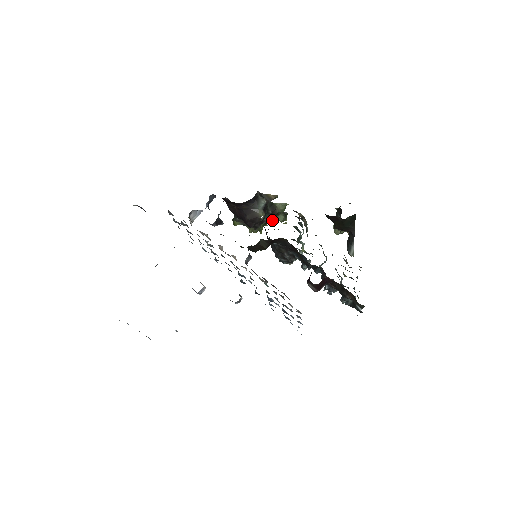
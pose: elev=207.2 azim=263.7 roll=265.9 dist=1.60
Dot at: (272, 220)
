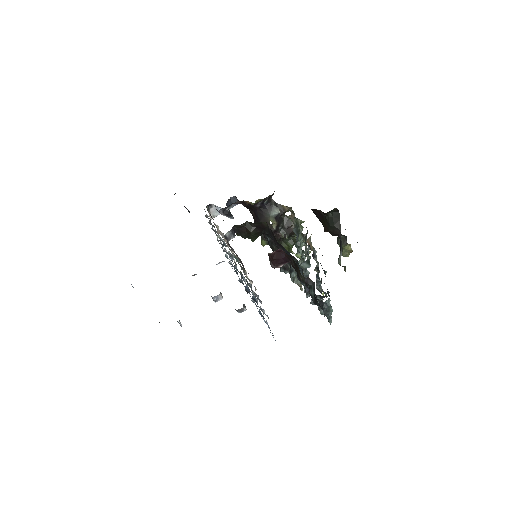
Dot at: (287, 236)
